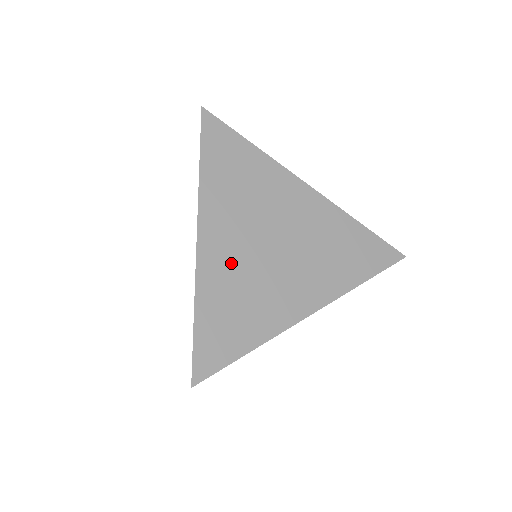
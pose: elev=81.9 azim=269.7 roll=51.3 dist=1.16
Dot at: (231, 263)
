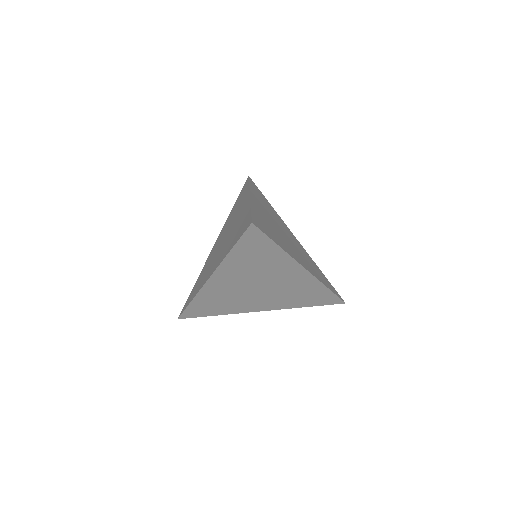
Dot at: (224, 290)
